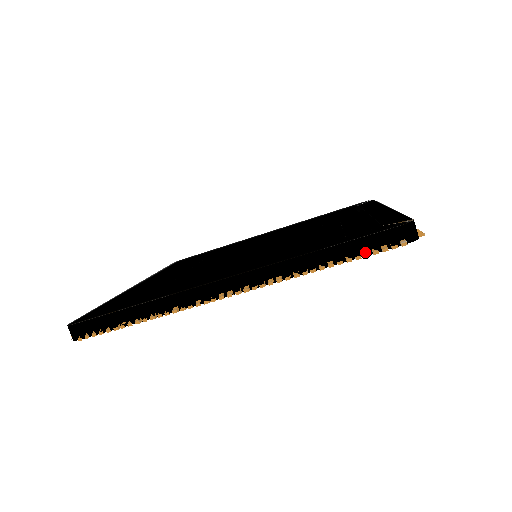
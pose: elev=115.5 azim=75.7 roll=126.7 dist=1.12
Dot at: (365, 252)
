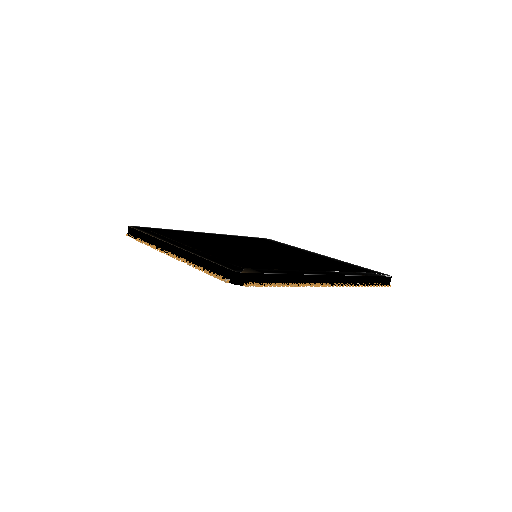
Dot at: (215, 273)
